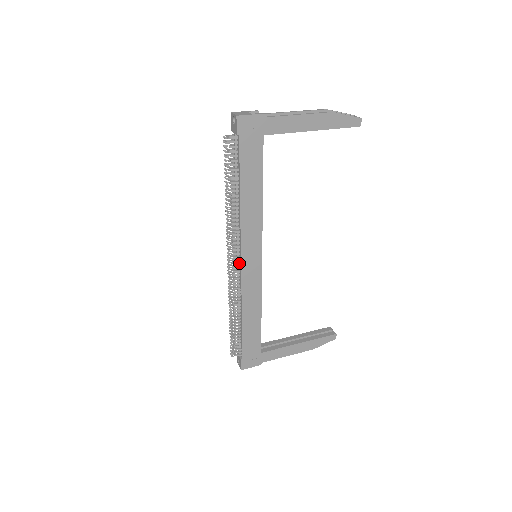
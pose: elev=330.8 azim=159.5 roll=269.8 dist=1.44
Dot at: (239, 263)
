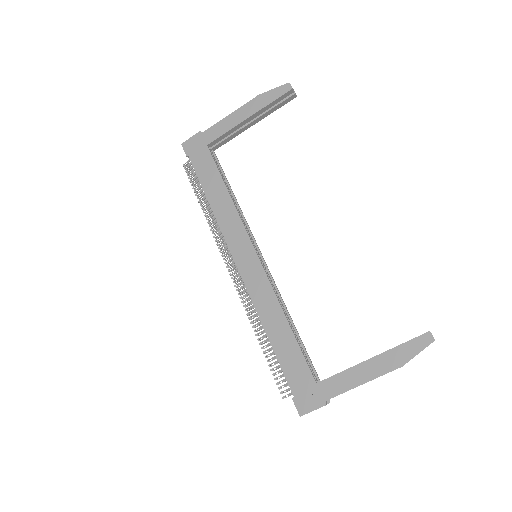
Dot at: (238, 268)
